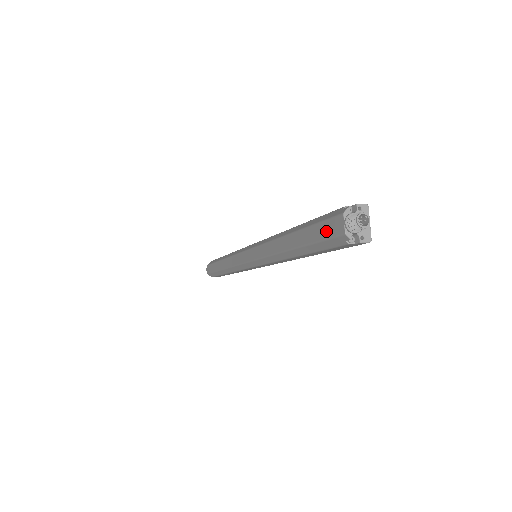
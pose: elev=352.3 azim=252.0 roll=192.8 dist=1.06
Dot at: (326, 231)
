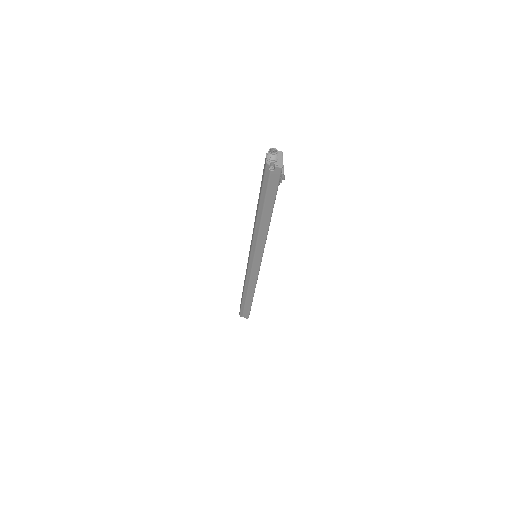
Dot at: (263, 173)
